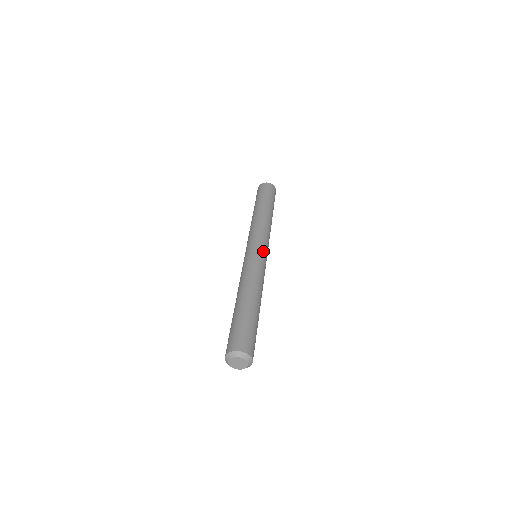
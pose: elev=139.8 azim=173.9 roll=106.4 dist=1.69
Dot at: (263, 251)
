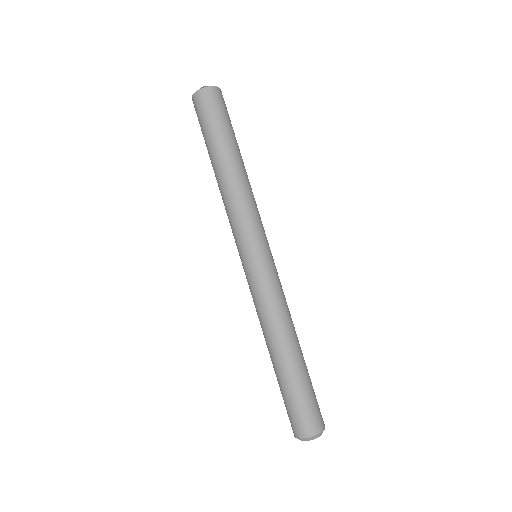
Dot at: (255, 258)
